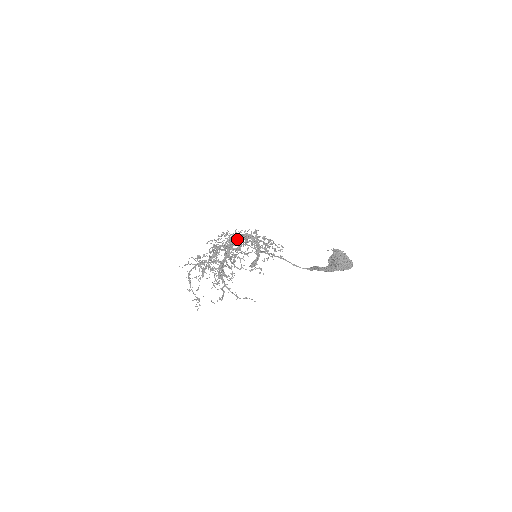
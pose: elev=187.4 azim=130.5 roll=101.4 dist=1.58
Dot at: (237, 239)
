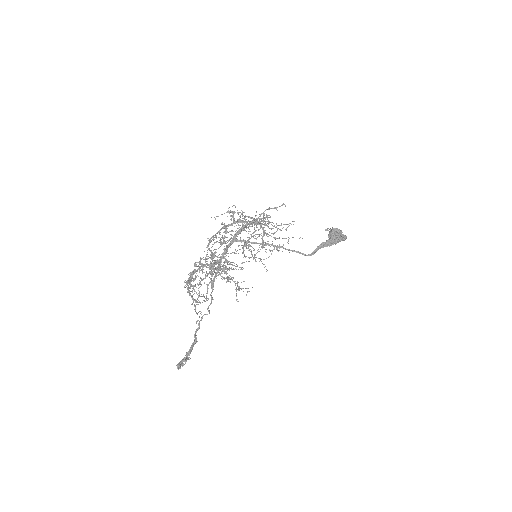
Dot at: (247, 227)
